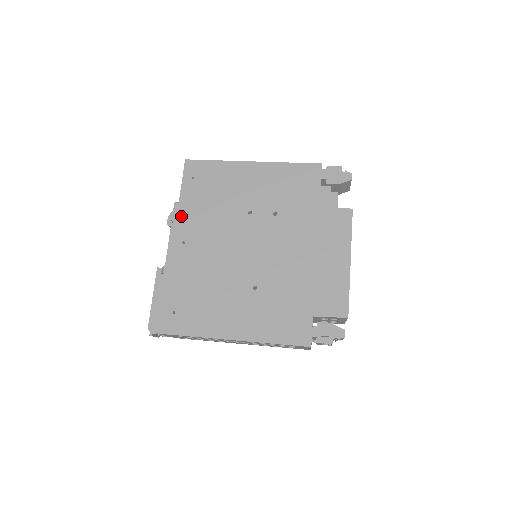
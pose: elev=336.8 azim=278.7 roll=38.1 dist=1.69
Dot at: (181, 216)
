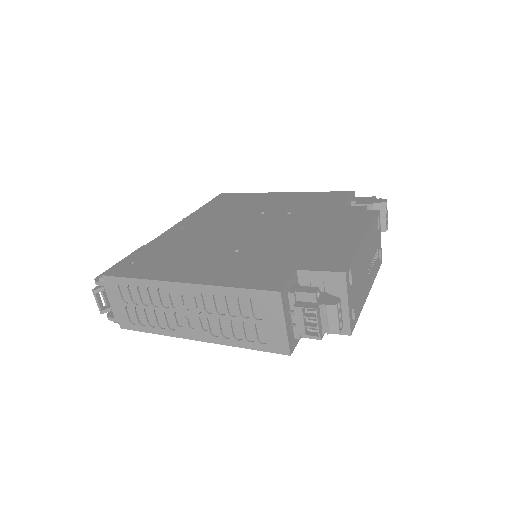
Dot at: (193, 215)
